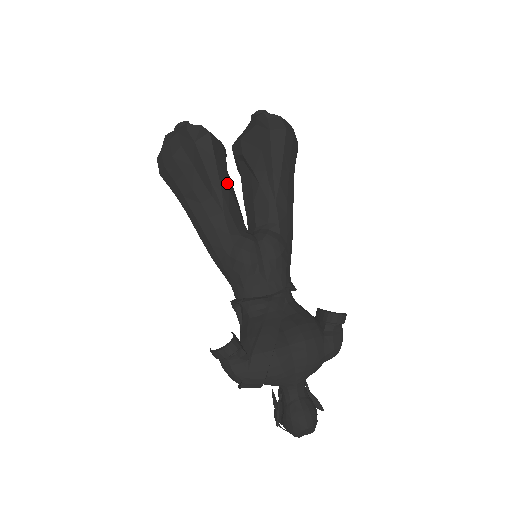
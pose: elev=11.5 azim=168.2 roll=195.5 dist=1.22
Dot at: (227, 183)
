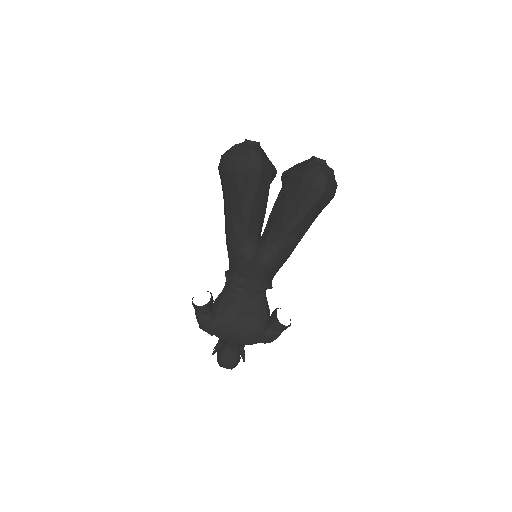
Dot at: (259, 206)
